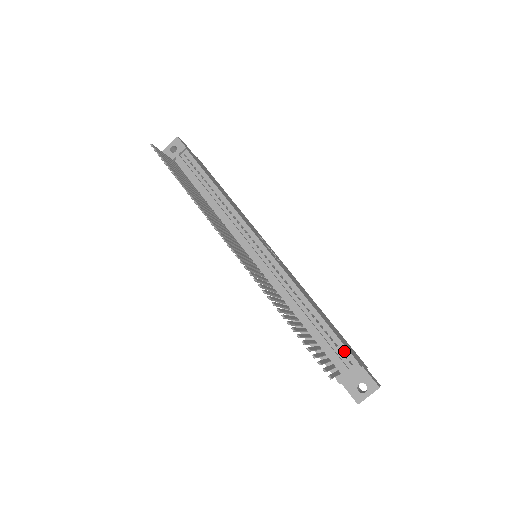
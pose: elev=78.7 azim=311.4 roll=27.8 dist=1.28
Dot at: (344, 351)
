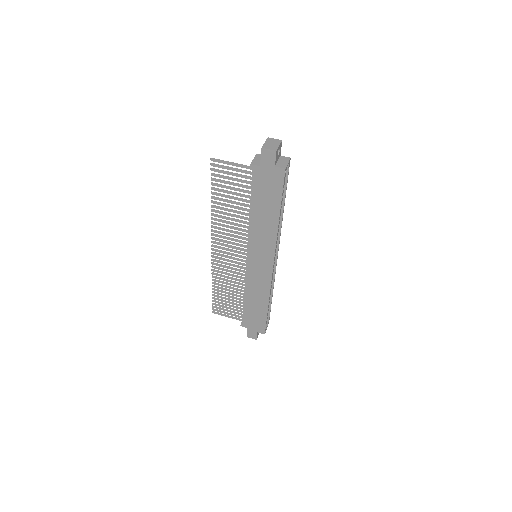
Dot at: occluded
